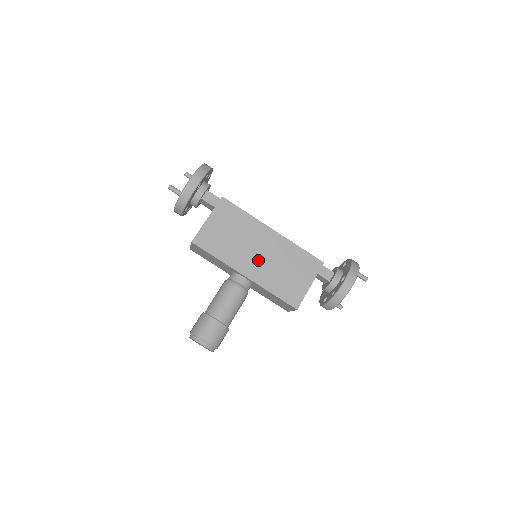
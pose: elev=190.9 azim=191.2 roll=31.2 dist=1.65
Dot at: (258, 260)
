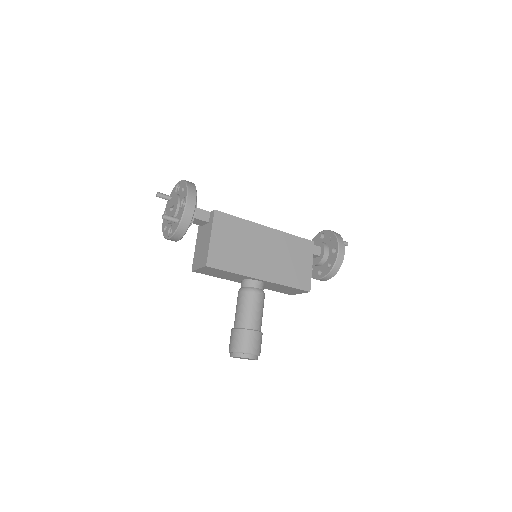
Dot at: (266, 260)
